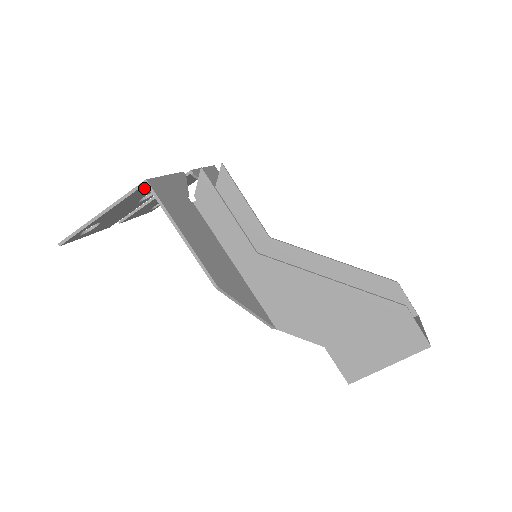
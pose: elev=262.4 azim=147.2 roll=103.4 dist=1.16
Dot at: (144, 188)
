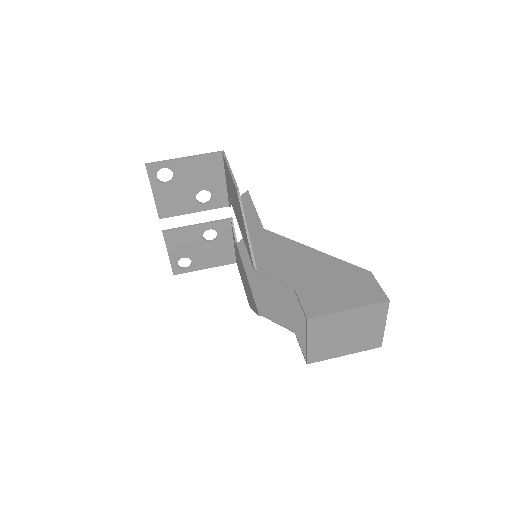
Dot at: (216, 163)
